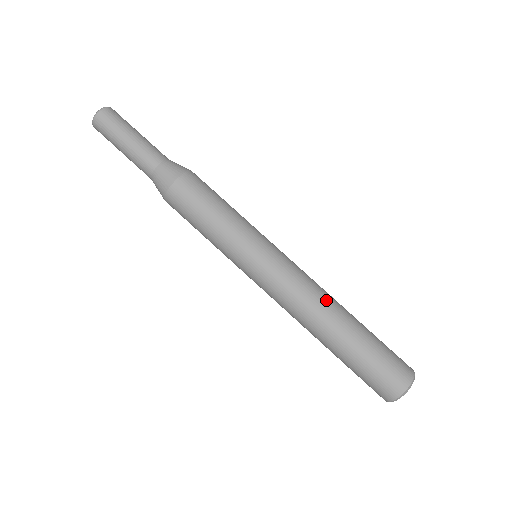
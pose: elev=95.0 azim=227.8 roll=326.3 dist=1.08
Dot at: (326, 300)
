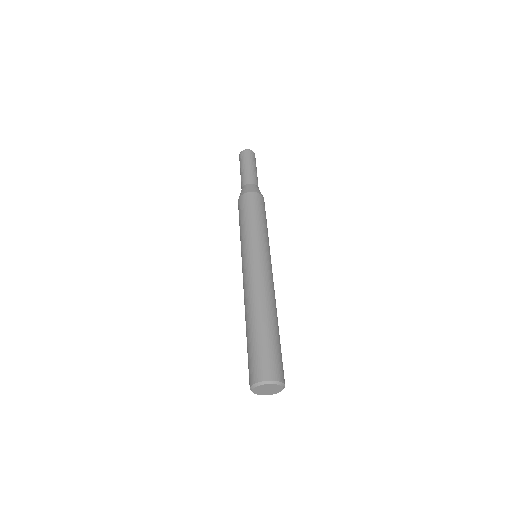
Dot at: (260, 296)
